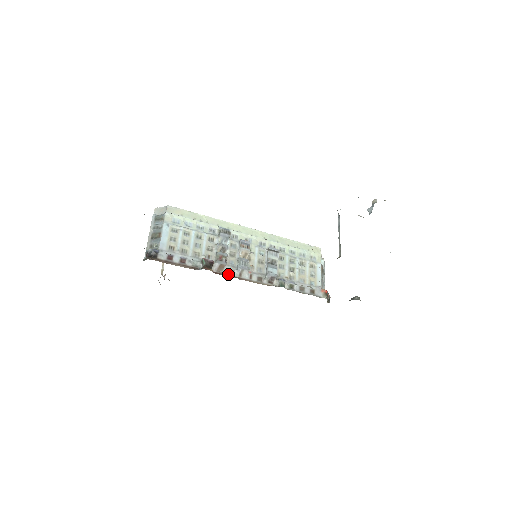
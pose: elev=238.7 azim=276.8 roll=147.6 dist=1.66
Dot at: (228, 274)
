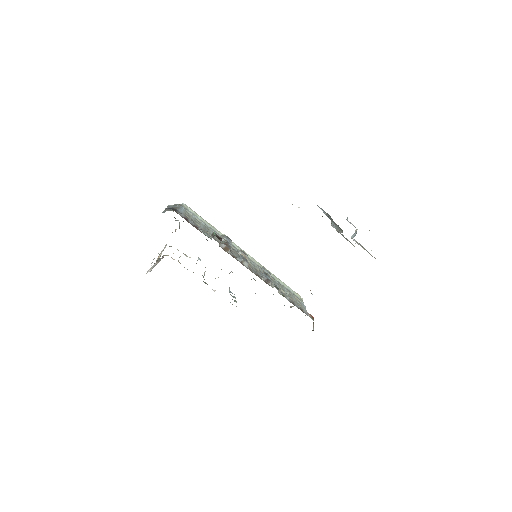
Dot at: (232, 256)
